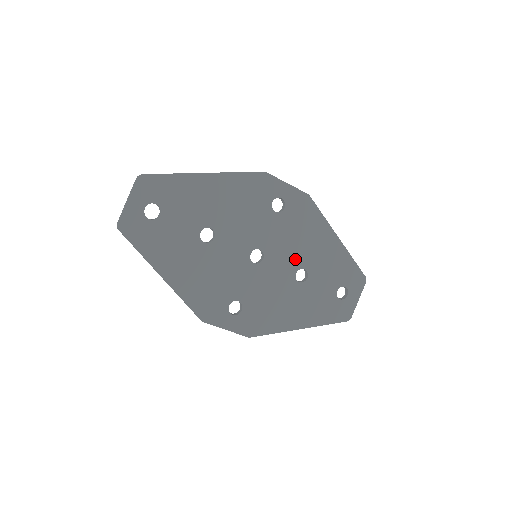
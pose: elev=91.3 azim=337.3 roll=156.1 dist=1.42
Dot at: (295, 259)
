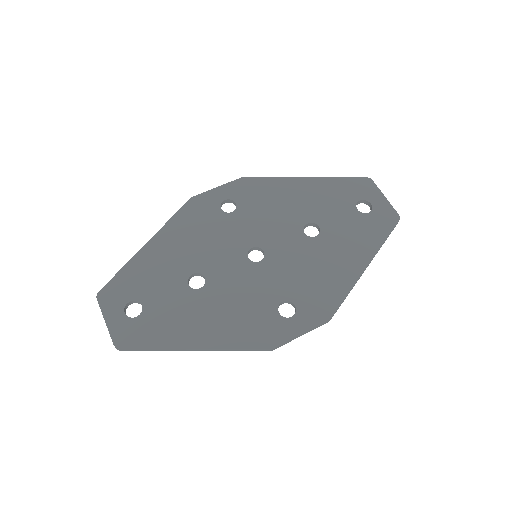
Dot at: (290, 225)
